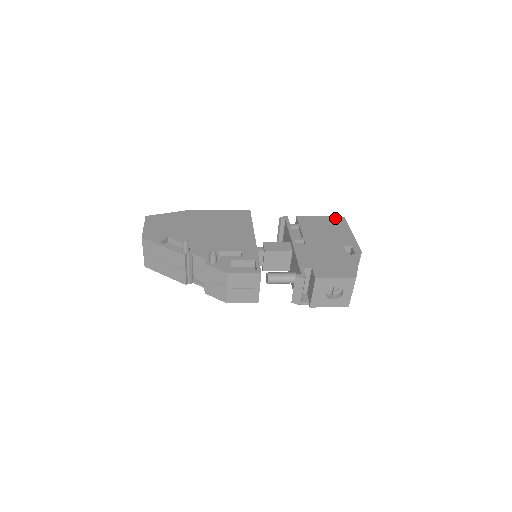
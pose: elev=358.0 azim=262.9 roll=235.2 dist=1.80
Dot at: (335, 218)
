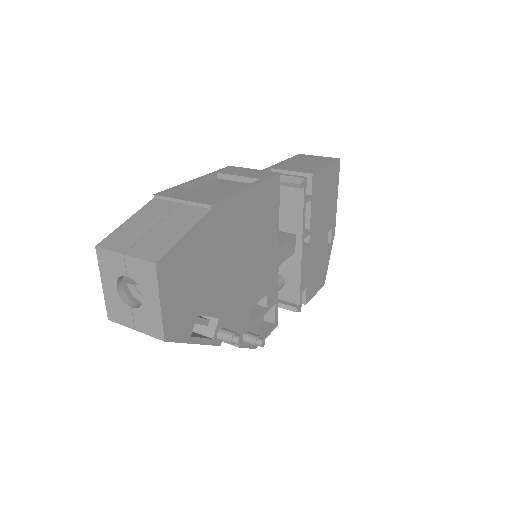
Dot at: (335, 166)
